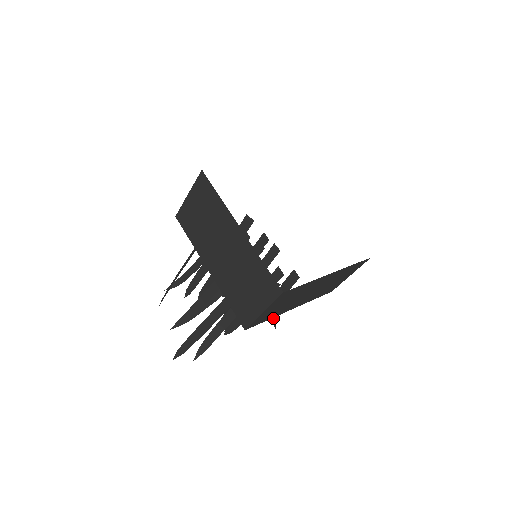
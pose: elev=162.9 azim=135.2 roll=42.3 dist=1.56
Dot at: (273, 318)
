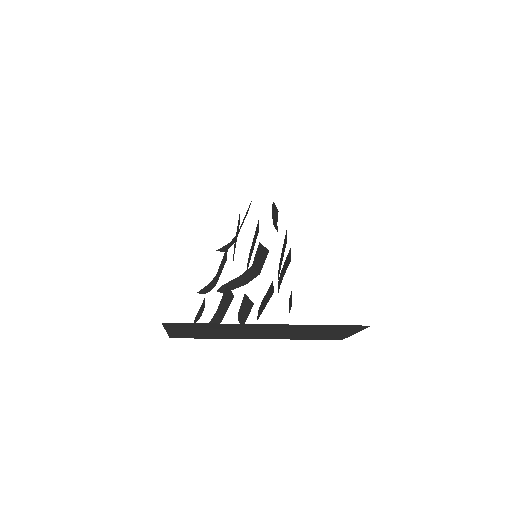
Dot at: occluded
